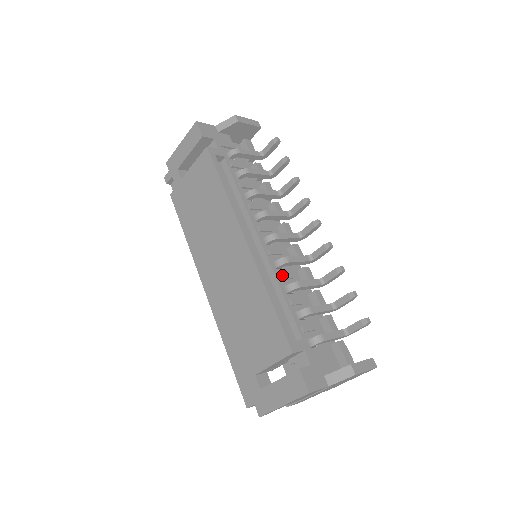
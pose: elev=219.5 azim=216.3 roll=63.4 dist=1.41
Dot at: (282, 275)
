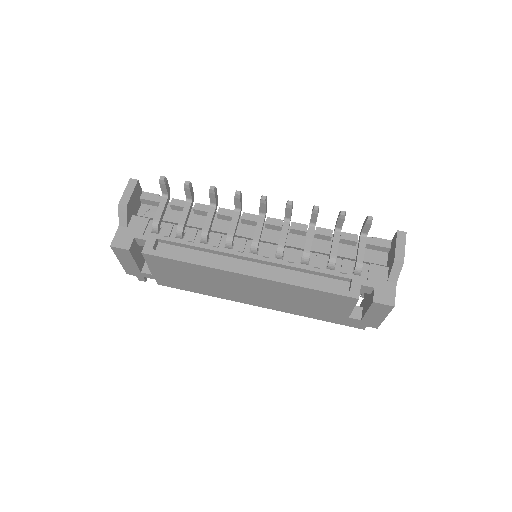
Dot at: (291, 259)
